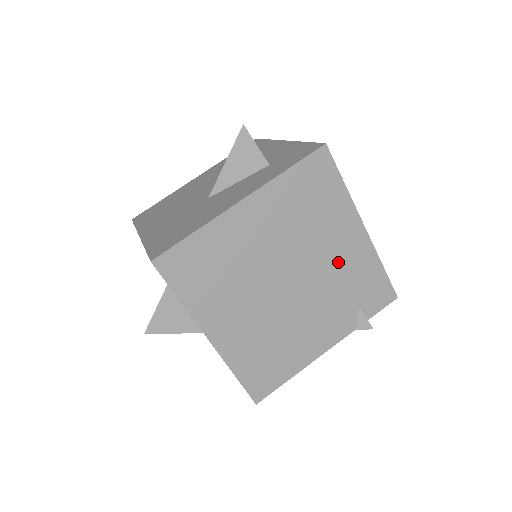
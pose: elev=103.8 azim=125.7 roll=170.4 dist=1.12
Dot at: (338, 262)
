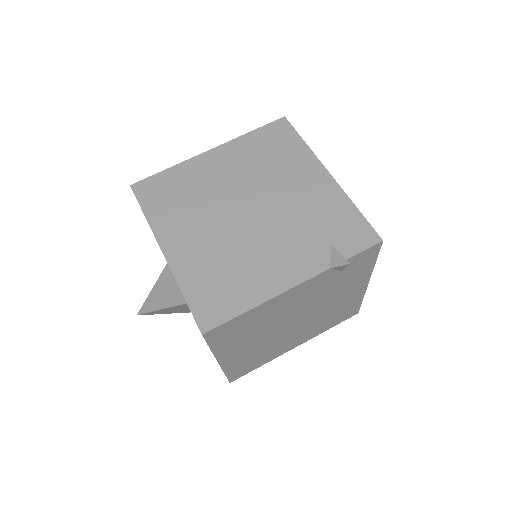
Dot at: (302, 199)
